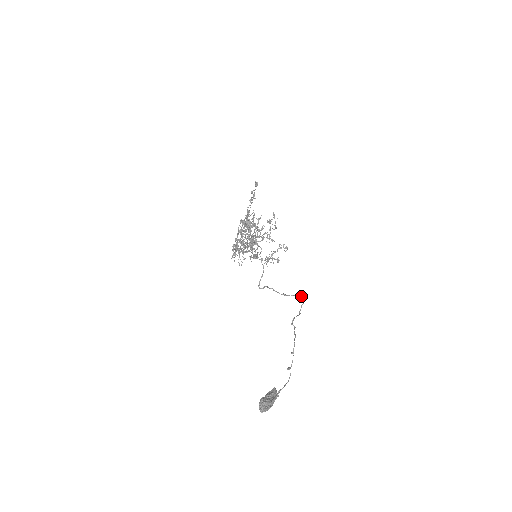
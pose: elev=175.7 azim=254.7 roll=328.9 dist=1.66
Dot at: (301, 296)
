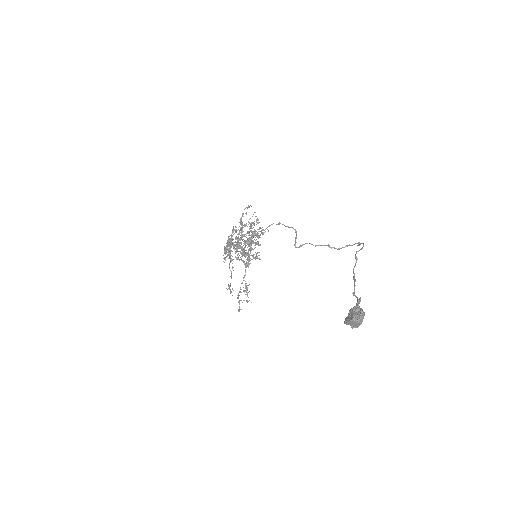
Dot at: occluded
